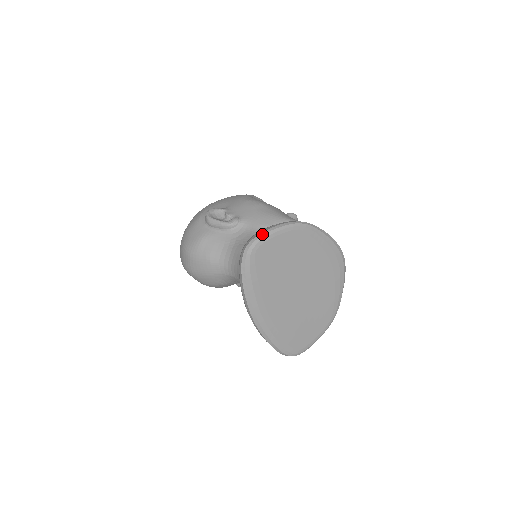
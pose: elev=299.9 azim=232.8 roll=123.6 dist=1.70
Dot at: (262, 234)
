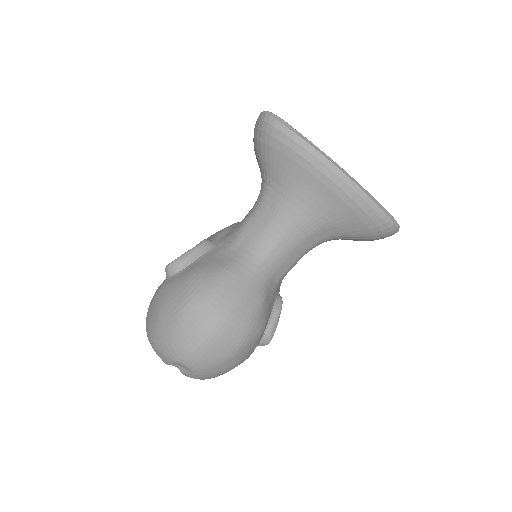
Dot at: occluded
